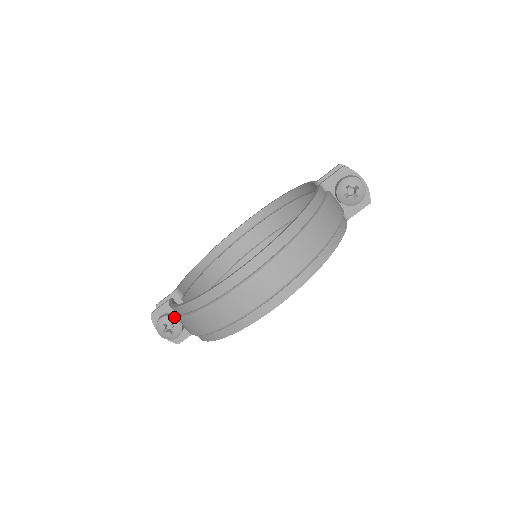
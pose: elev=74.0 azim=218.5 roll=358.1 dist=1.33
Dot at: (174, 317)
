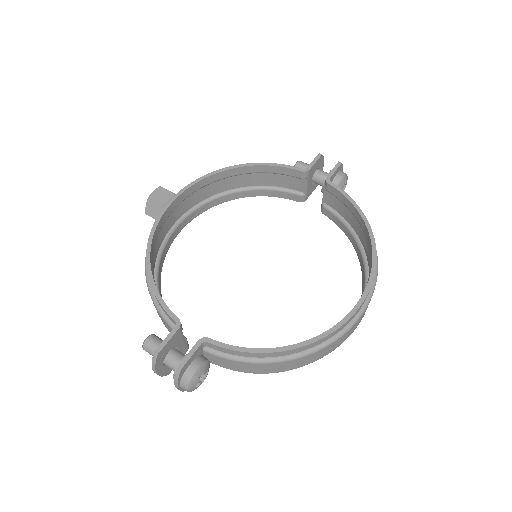
Dot at: (208, 360)
